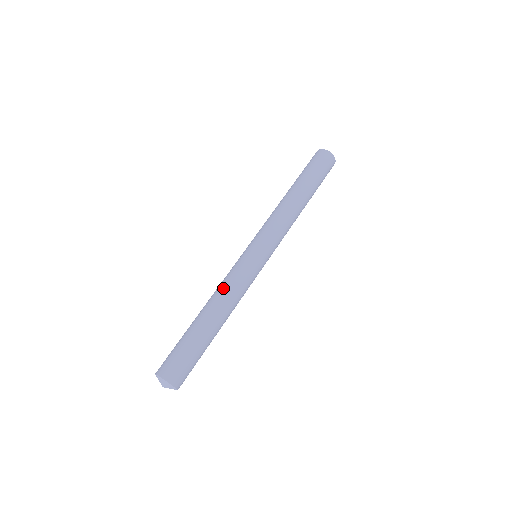
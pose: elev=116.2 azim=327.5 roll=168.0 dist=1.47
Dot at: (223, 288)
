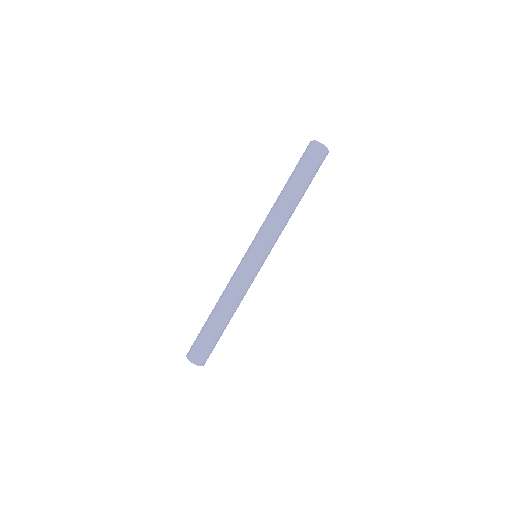
Dot at: (230, 291)
